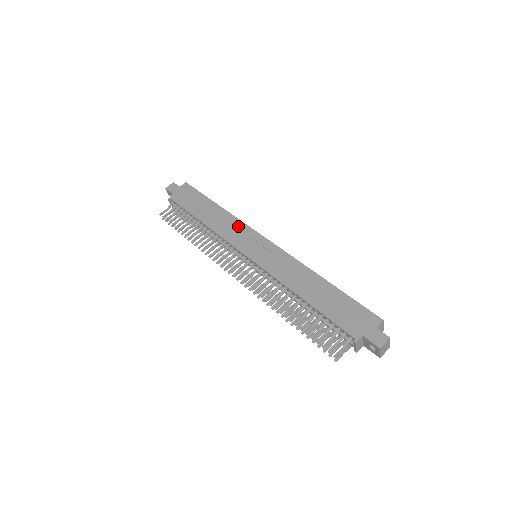
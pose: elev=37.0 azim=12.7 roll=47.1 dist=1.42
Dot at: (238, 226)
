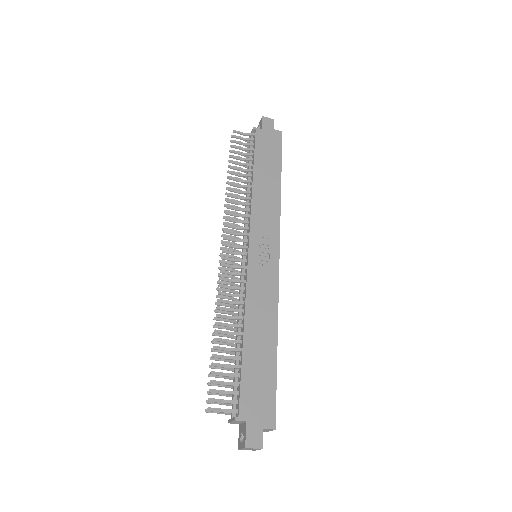
Dot at: (273, 217)
